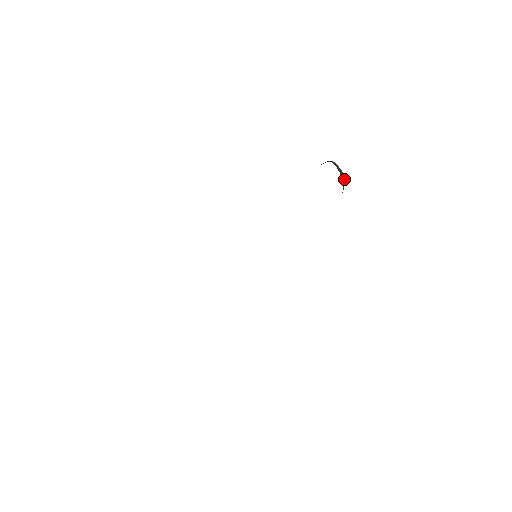
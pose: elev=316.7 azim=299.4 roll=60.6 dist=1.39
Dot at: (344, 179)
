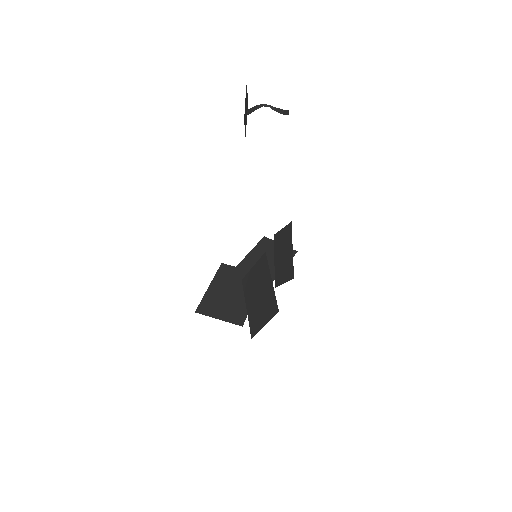
Dot at: (287, 111)
